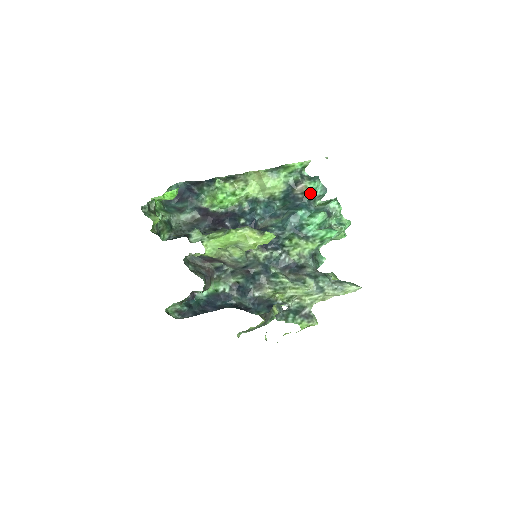
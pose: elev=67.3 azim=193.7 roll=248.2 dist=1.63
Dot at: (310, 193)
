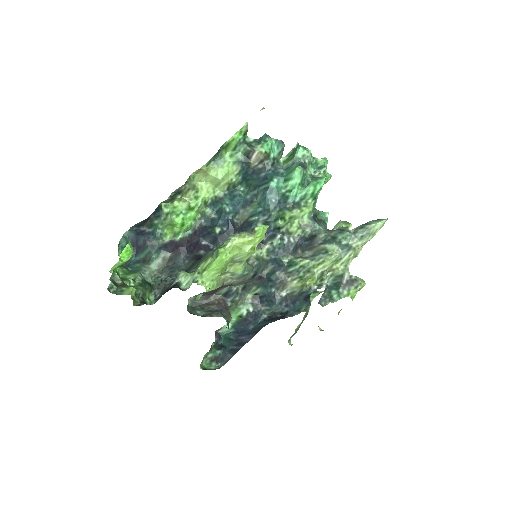
Dot at: (269, 157)
